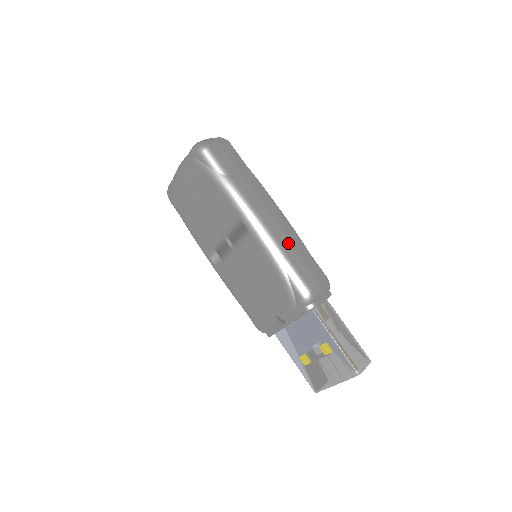
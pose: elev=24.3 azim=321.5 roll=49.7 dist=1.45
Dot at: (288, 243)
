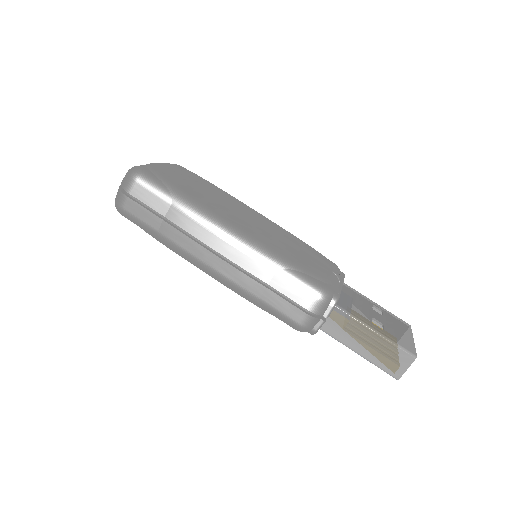
Dot at: (252, 281)
